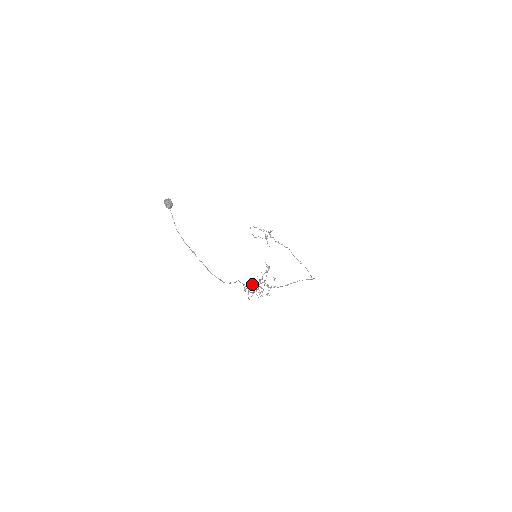
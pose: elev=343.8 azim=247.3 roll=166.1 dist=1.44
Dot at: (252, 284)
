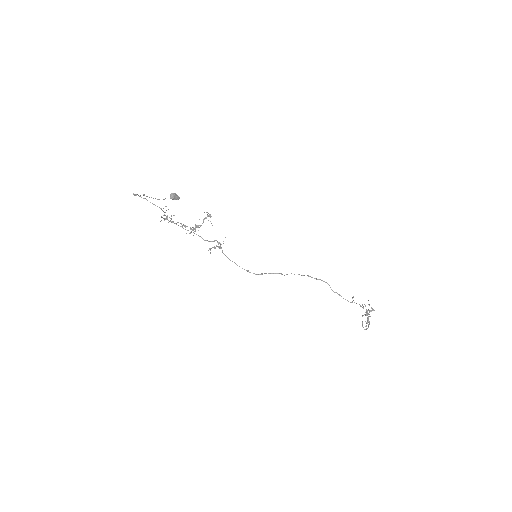
Dot at: occluded
